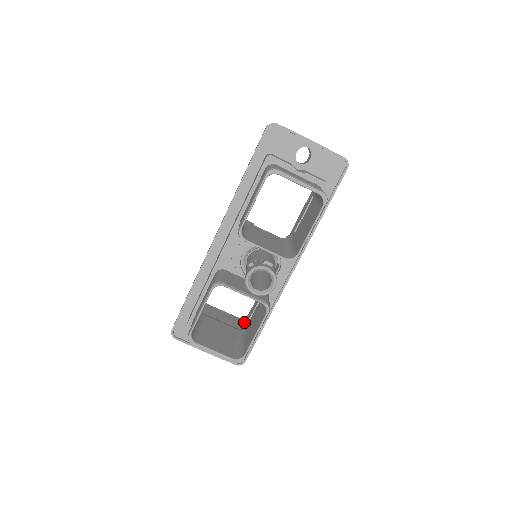
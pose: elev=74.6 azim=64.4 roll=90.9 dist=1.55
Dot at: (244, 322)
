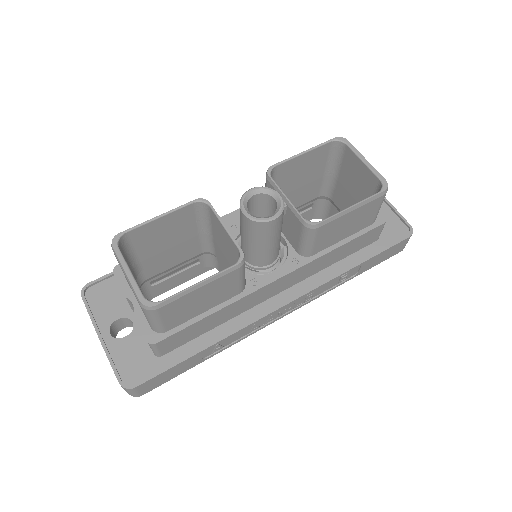
Dot at: occluded
